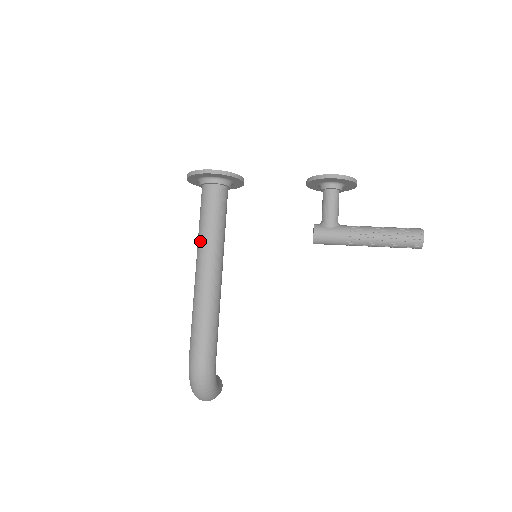
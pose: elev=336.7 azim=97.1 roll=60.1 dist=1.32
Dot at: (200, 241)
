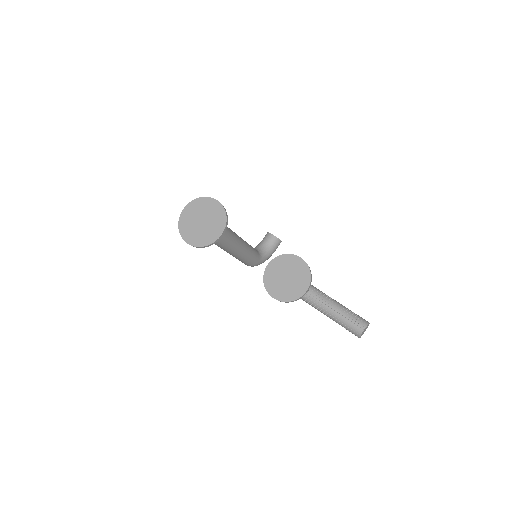
Dot at: occluded
